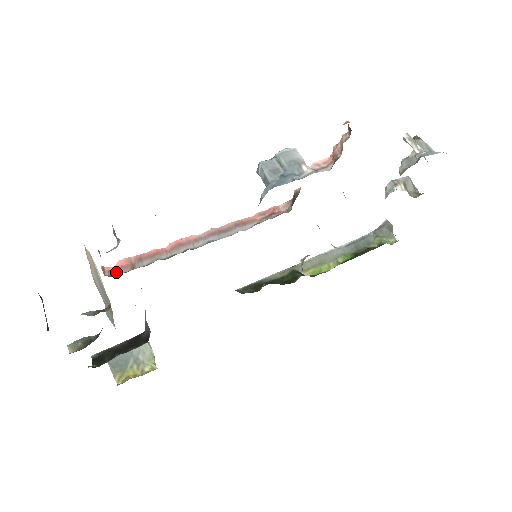
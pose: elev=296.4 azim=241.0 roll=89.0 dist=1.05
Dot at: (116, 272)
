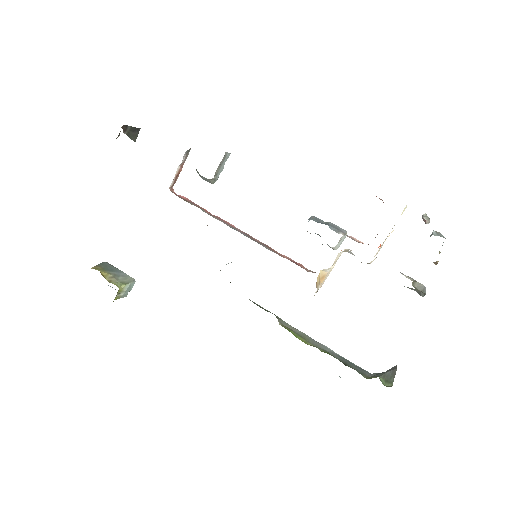
Dot at: (176, 194)
